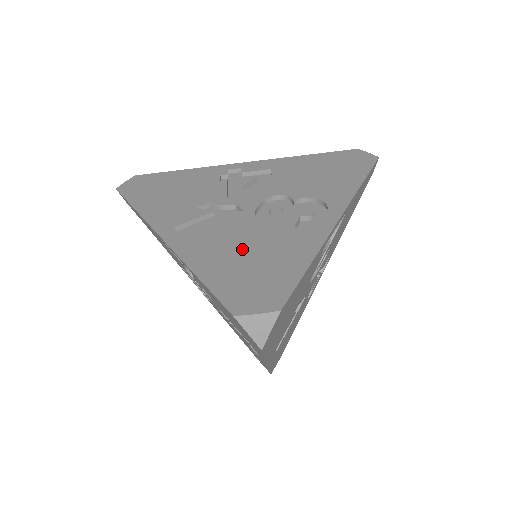
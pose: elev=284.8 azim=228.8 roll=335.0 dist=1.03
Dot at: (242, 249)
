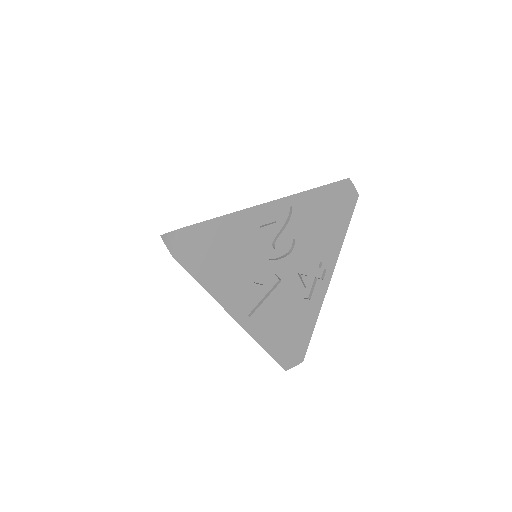
Dot at: occluded
